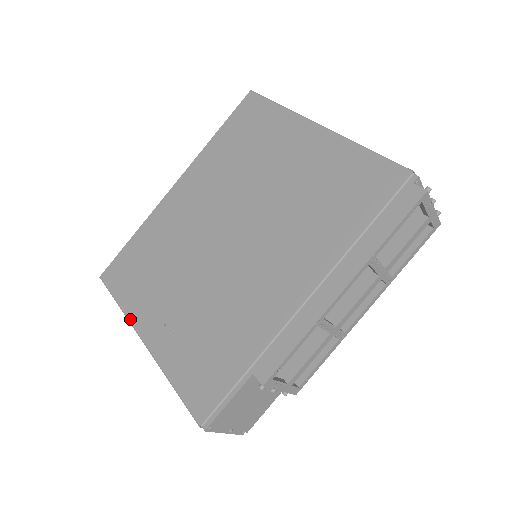
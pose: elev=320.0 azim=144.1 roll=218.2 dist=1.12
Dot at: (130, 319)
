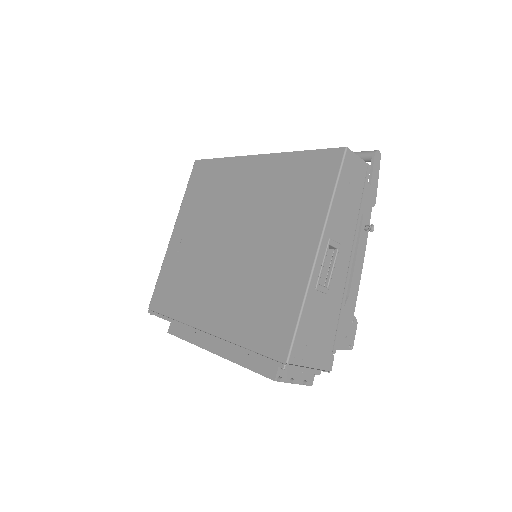
Dot at: (179, 213)
